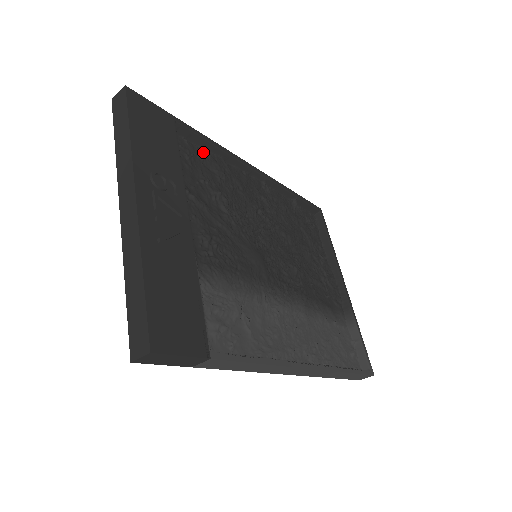
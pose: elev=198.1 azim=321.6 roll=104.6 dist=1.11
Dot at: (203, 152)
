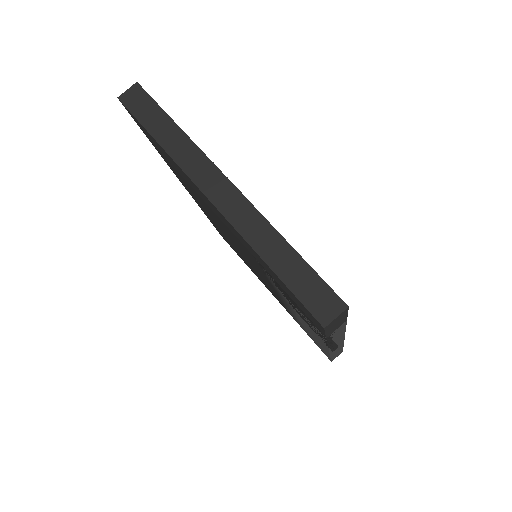
Dot at: occluded
